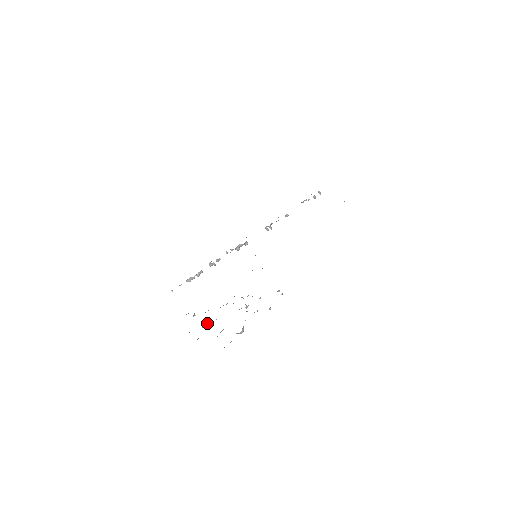
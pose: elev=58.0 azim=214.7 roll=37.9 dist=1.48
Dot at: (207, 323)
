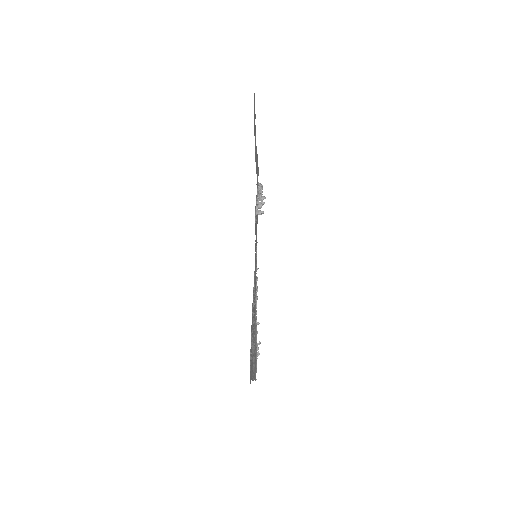
Dot at: (257, 297)
